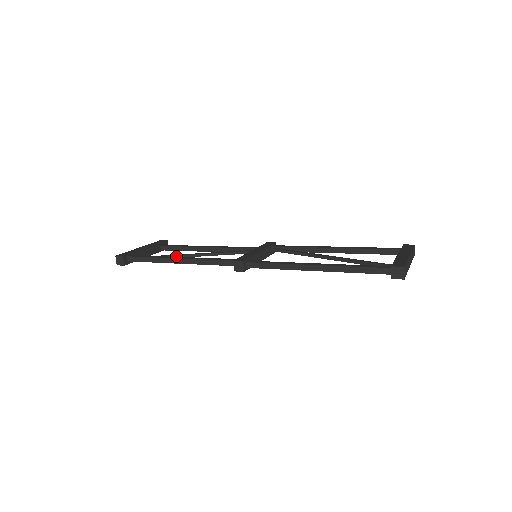
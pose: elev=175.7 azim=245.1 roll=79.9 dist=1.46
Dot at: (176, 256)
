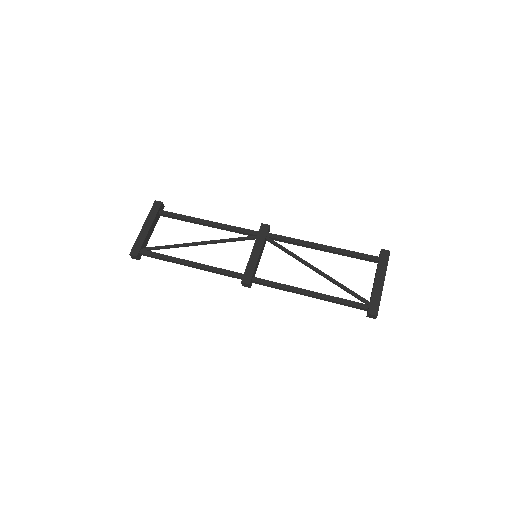
Dot at: (183, 246)
